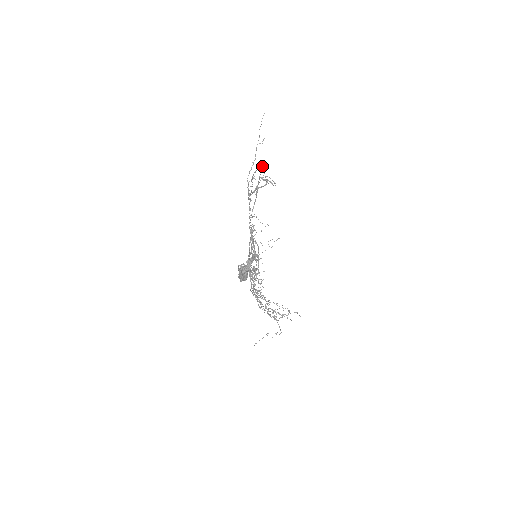
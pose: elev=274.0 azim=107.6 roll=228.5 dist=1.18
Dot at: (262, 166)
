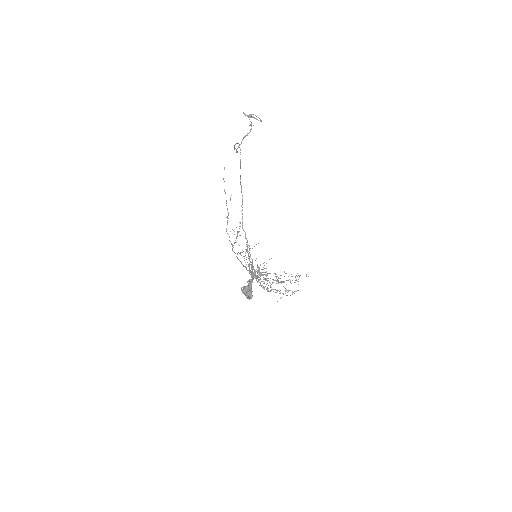
Dot at: (240, 149)
